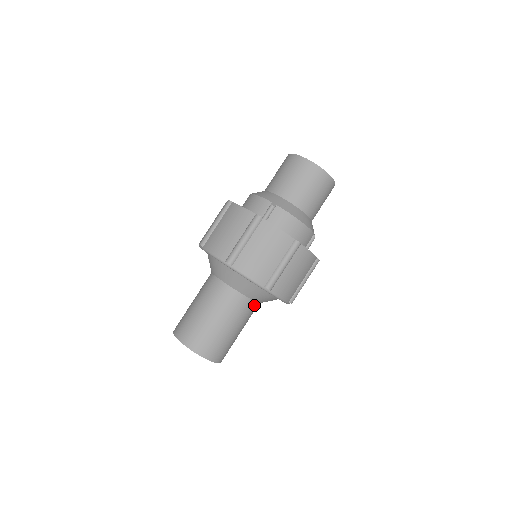
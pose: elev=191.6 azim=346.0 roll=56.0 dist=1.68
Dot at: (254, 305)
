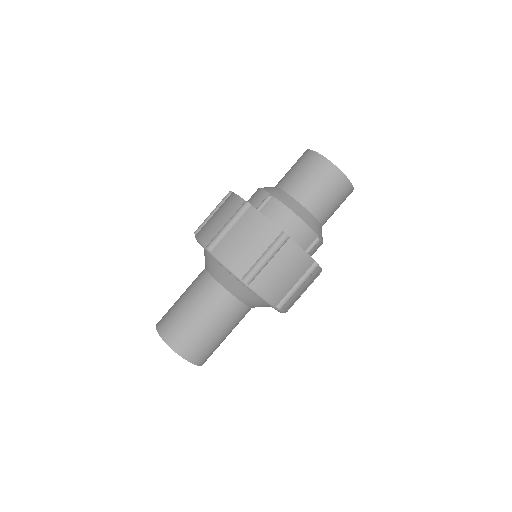
Dot at: occluded
